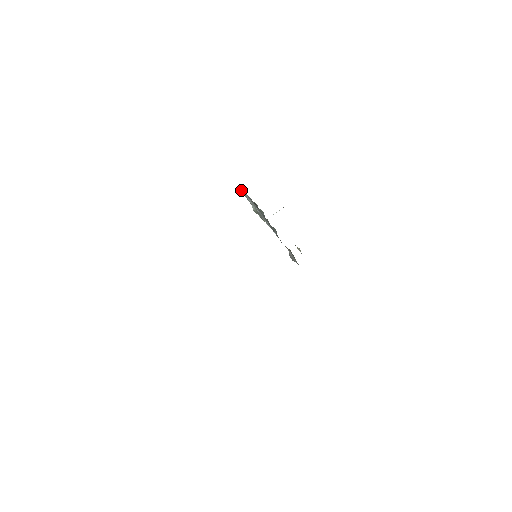
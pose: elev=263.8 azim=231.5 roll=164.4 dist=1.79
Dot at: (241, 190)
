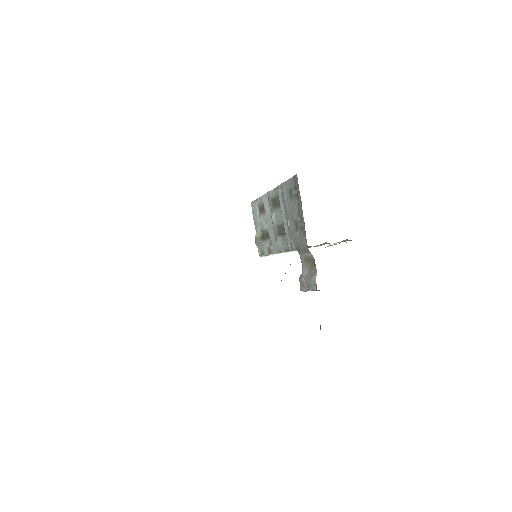
Dot at: (252, 206)
